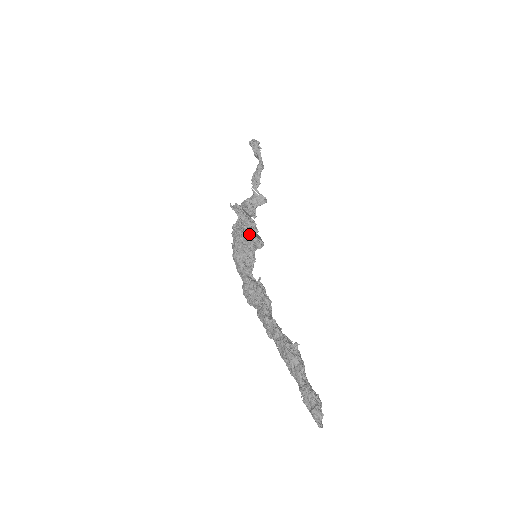
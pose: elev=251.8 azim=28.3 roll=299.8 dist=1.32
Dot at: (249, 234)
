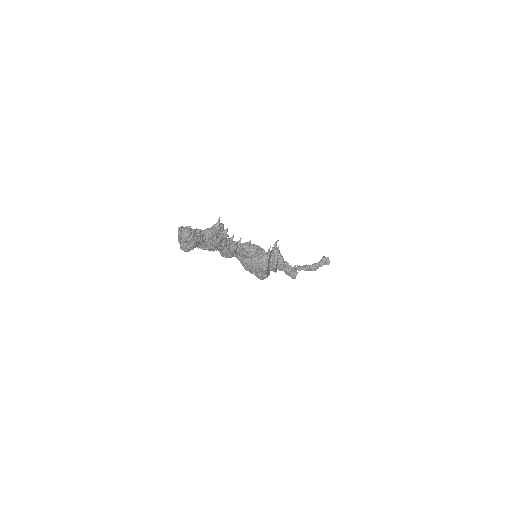
Dot at: (267, 253)
